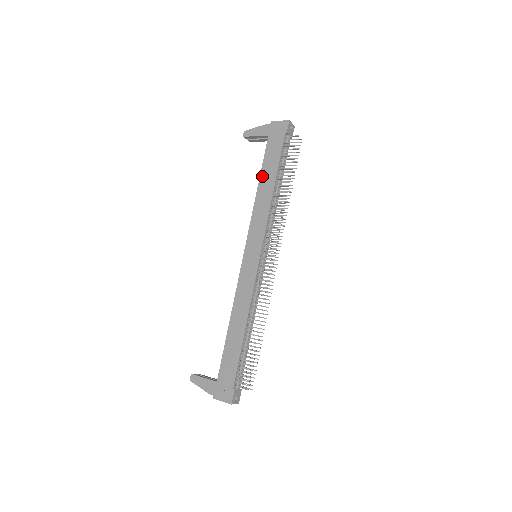
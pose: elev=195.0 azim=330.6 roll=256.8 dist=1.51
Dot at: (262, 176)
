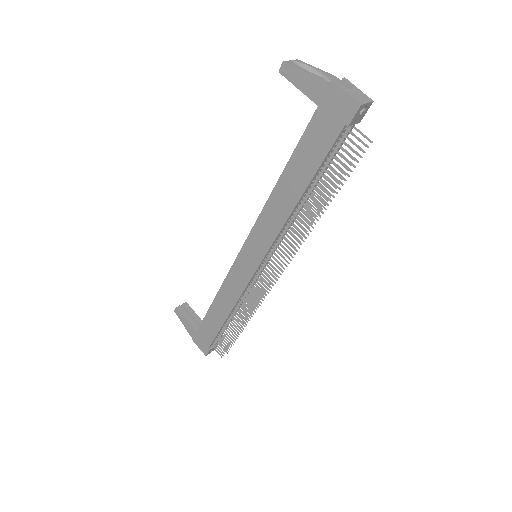
Dot at: (288, 170)
